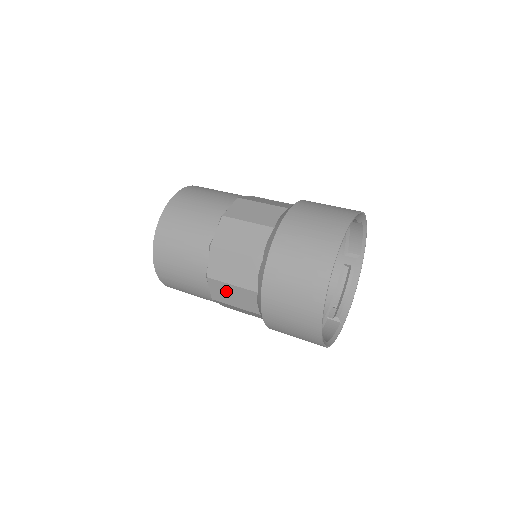
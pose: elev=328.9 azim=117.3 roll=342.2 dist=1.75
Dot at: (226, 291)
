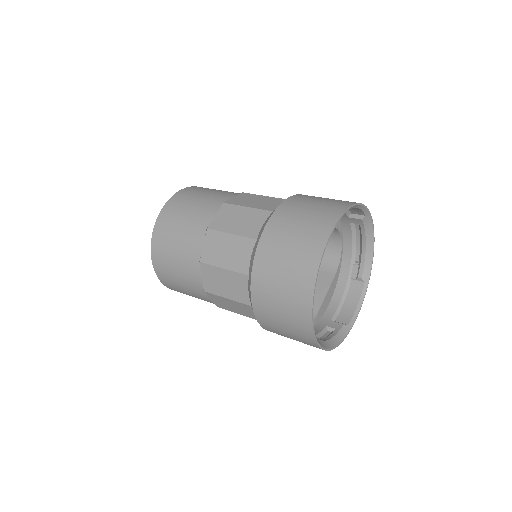
Dot at: occluded
